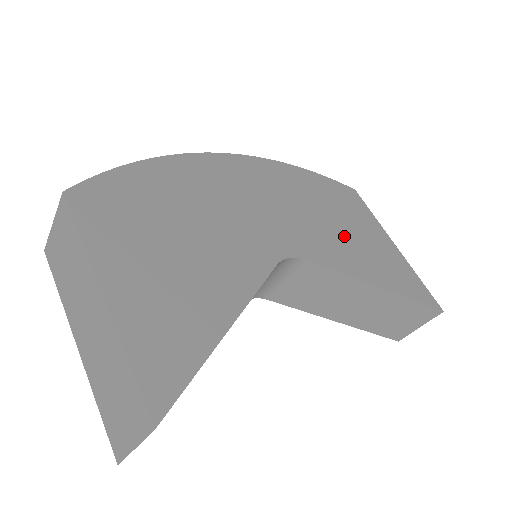
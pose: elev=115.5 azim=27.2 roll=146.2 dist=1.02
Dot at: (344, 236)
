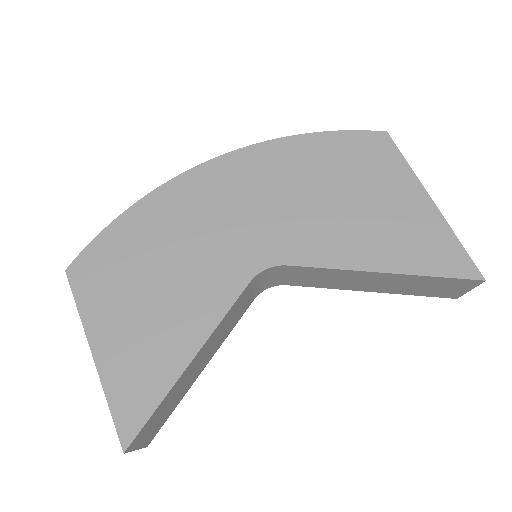
Dot at: (348, 215)
